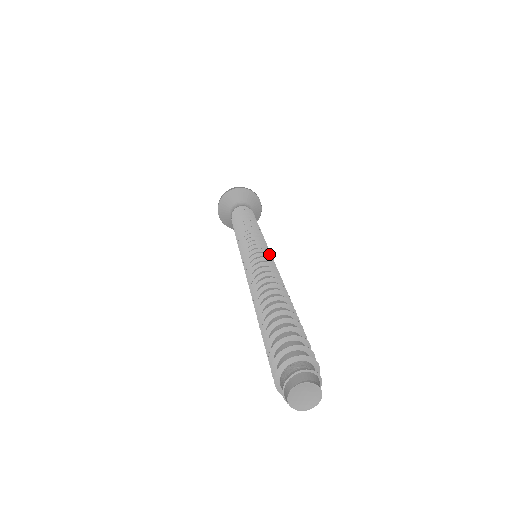
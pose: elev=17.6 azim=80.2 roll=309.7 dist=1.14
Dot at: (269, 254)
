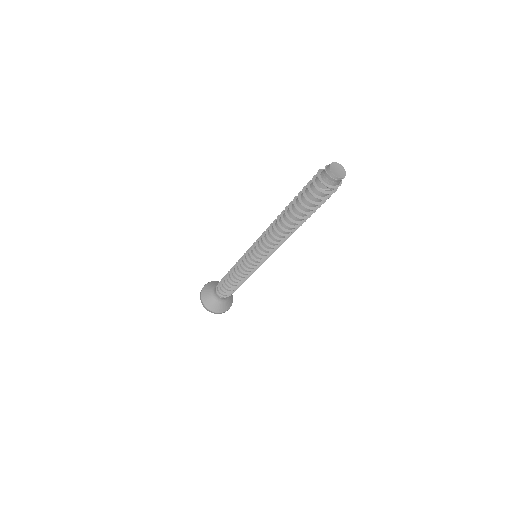
Dot at: occluded
